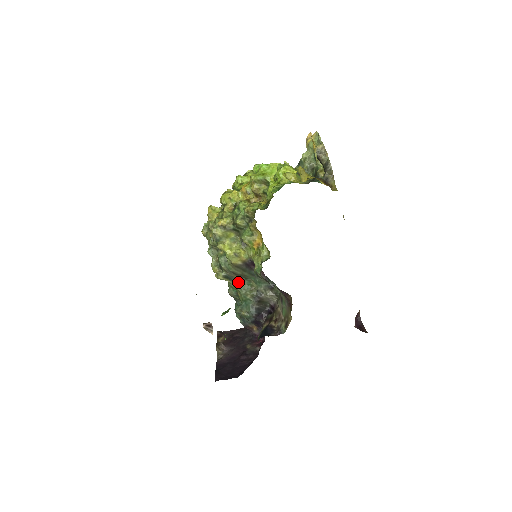
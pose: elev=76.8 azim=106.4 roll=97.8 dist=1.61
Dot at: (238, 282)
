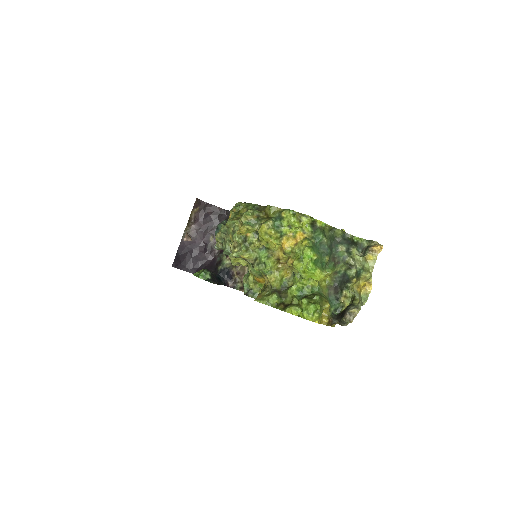
Dot at: occluded
